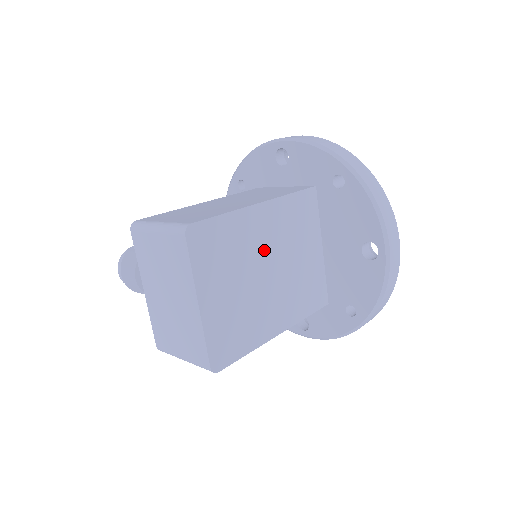
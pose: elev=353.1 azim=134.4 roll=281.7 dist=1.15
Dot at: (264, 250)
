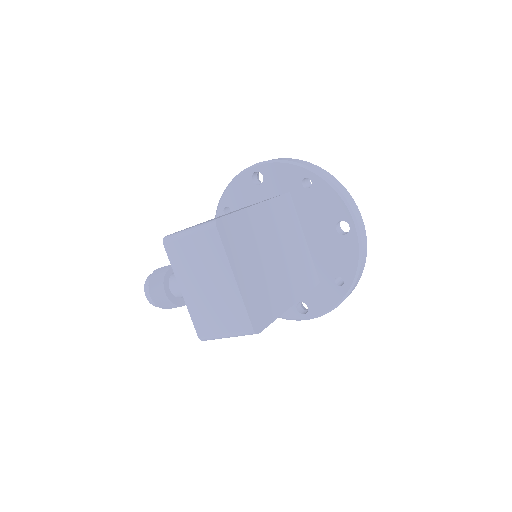
Dot at: (268, 239)
